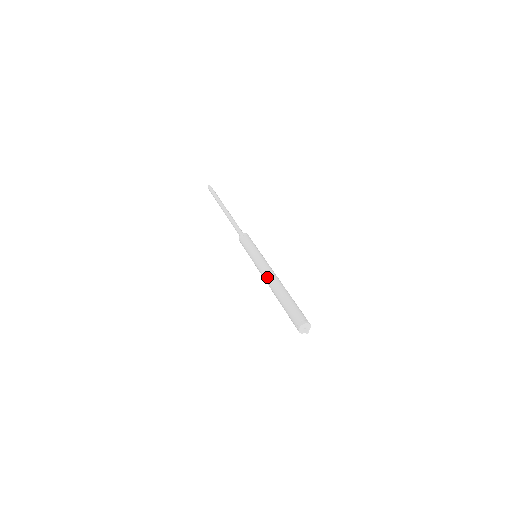
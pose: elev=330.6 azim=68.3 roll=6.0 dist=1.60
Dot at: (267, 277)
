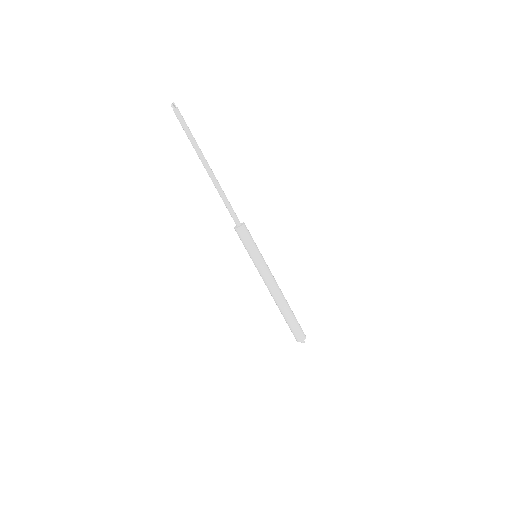
Dot at: (273, 291)
